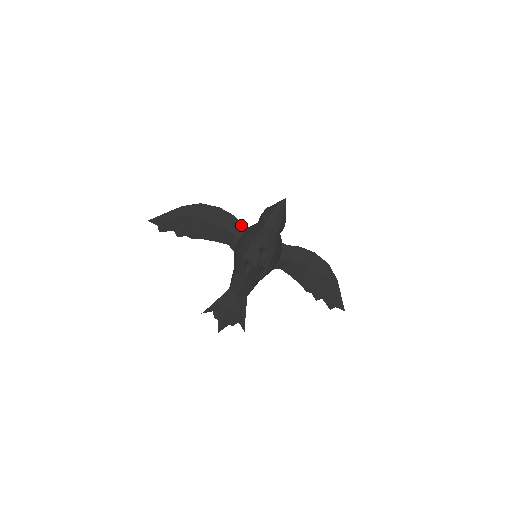
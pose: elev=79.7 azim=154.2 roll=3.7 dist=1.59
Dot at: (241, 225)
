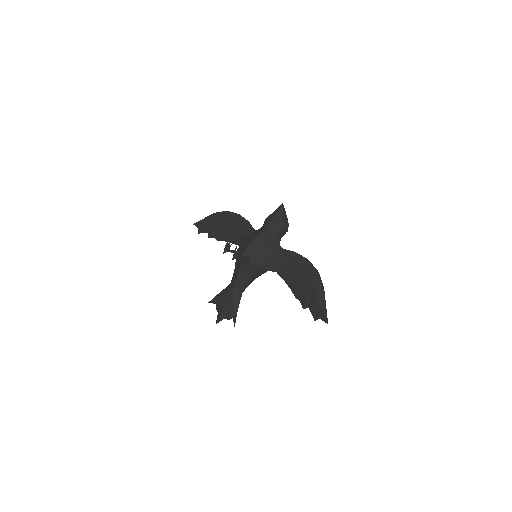
Dot at: (251, 229)
